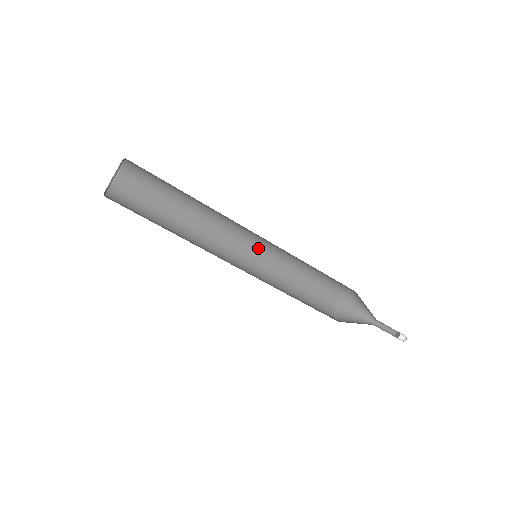
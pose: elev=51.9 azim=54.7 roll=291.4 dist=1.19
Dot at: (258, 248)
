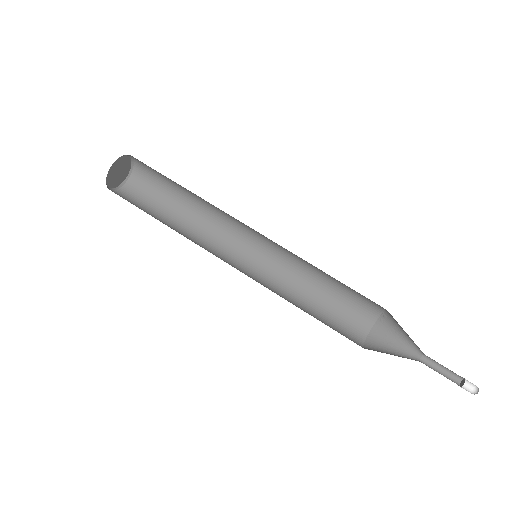
Dot at: (251, 275)
